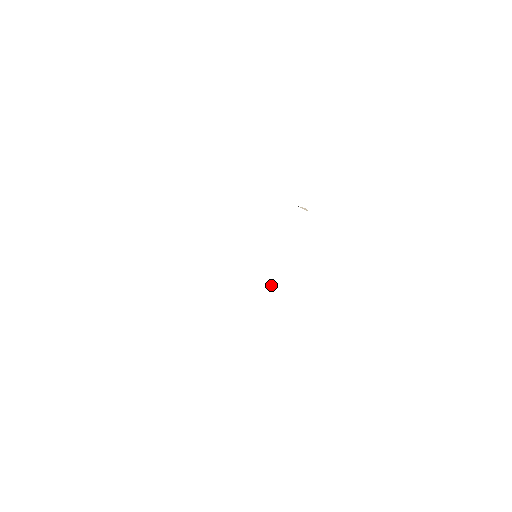
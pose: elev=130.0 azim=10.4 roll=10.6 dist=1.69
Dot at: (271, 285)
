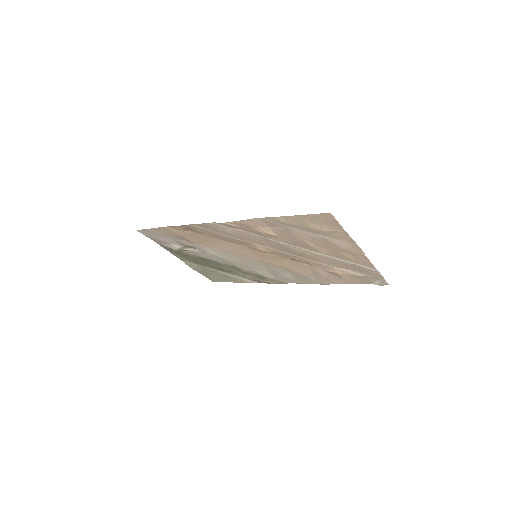
Dot at: (293, 258)
